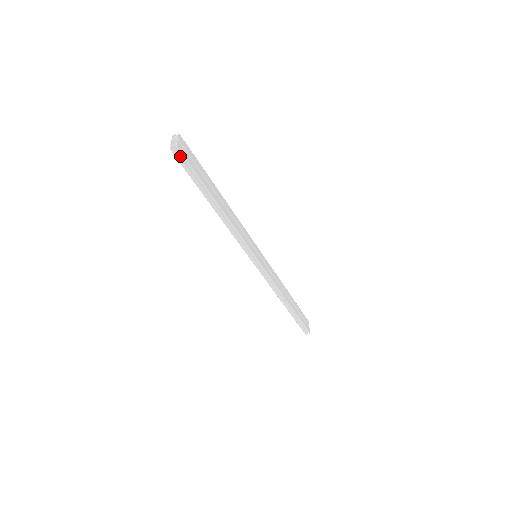
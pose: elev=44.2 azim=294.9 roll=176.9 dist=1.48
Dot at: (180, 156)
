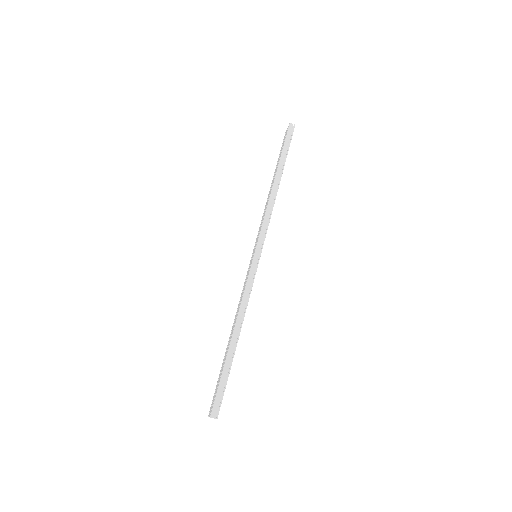
Dot at: (291, 131)
